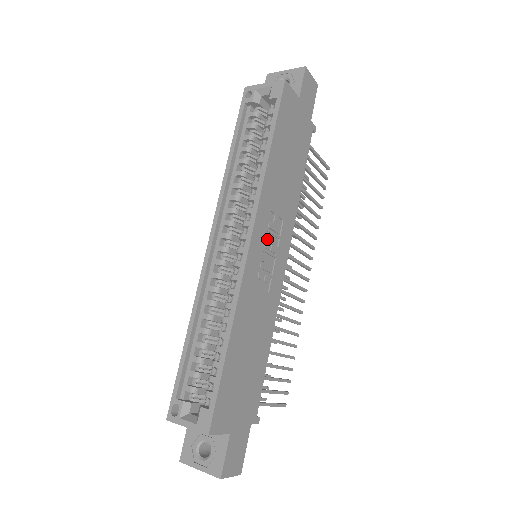
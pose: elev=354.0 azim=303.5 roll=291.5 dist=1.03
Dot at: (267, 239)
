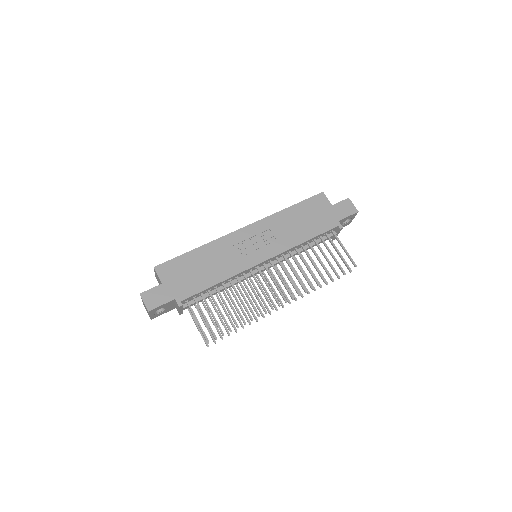
Dot at: (258, 238)
